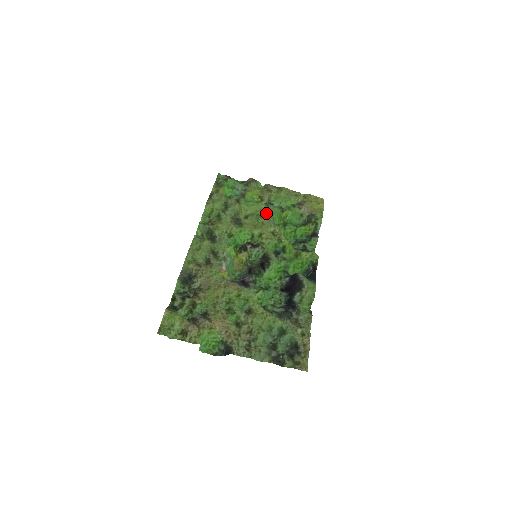
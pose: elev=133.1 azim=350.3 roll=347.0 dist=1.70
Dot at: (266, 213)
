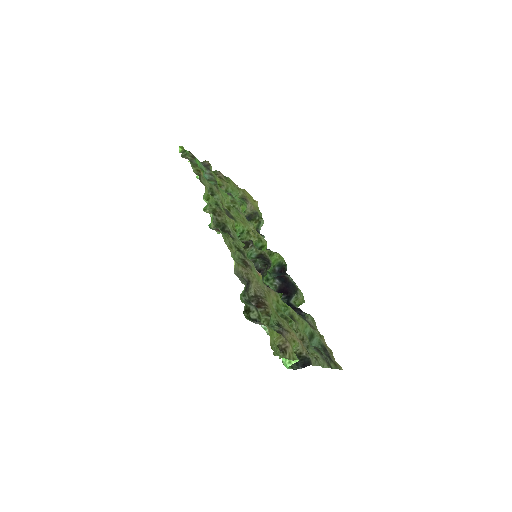
Dot at: (238, 207)
